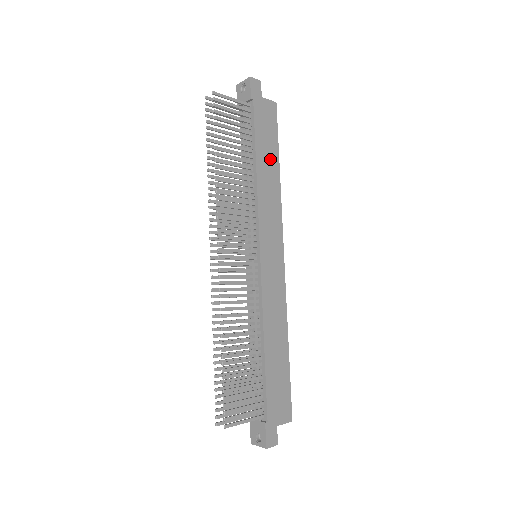
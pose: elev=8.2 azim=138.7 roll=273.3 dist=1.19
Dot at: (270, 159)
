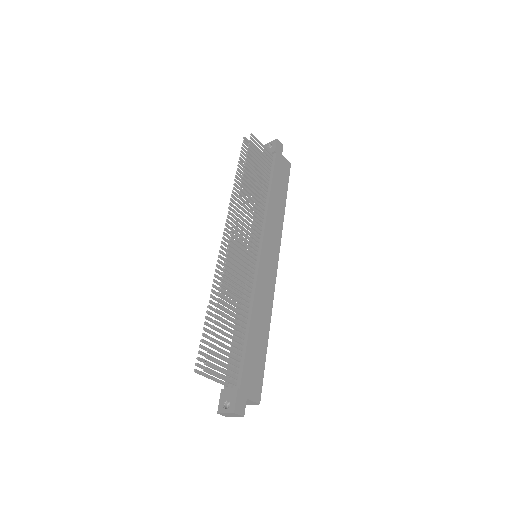
Dot at: (280, 195)
